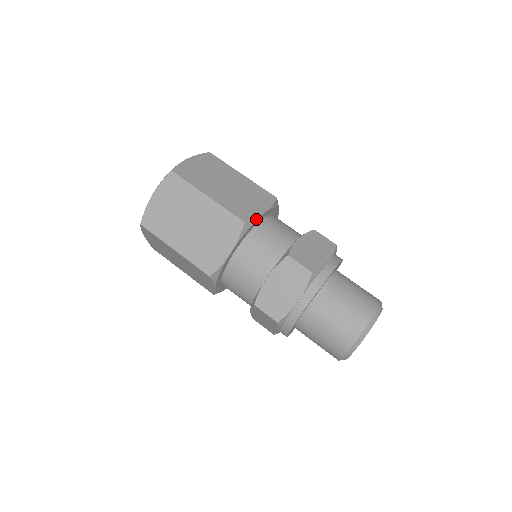
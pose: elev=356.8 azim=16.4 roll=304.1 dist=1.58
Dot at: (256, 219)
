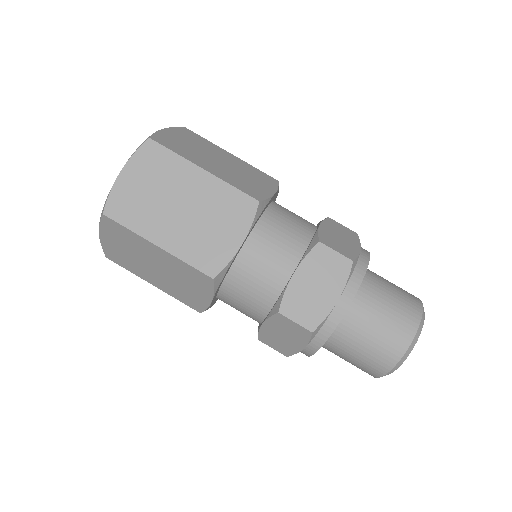
Dot at: (230, 263)
